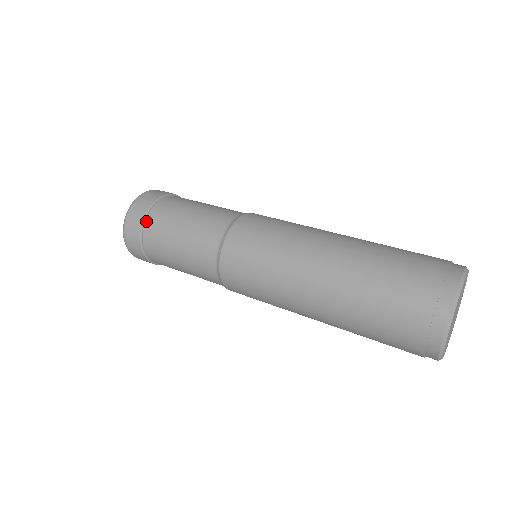
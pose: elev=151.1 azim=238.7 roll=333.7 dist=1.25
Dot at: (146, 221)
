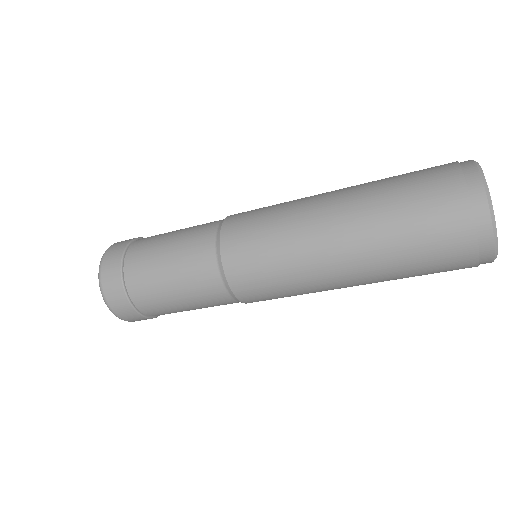
Dot at: occluded
